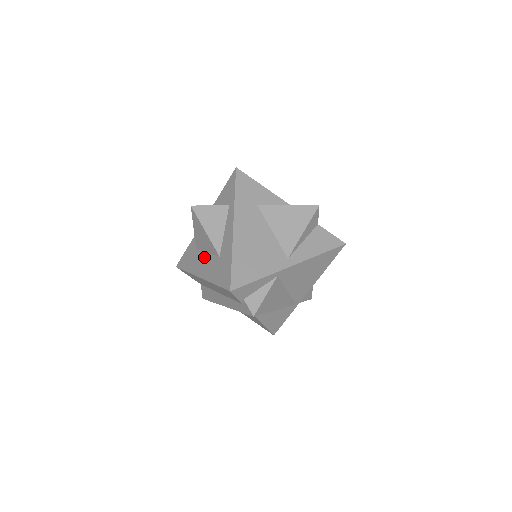
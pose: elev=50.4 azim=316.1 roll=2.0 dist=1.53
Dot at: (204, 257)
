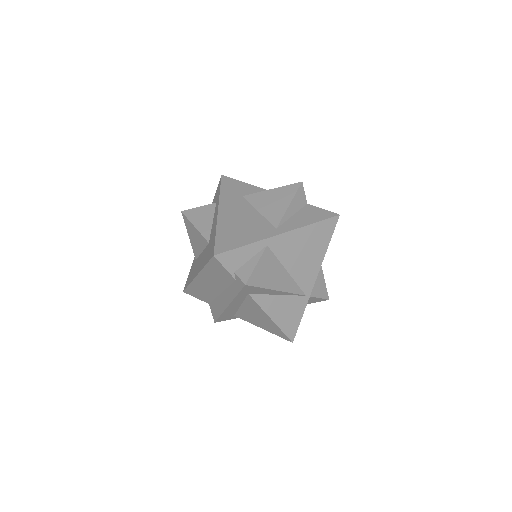
Dot at: (200, 258)
